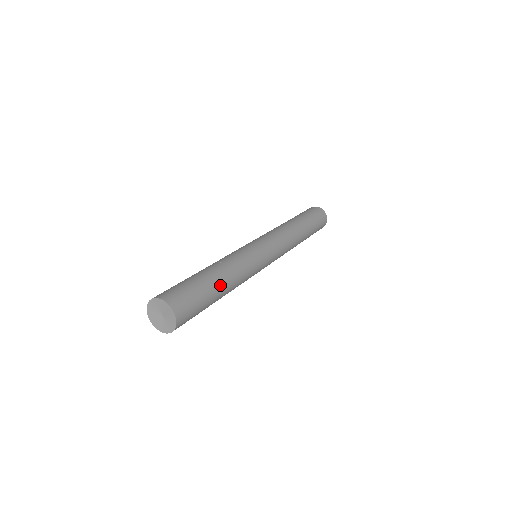
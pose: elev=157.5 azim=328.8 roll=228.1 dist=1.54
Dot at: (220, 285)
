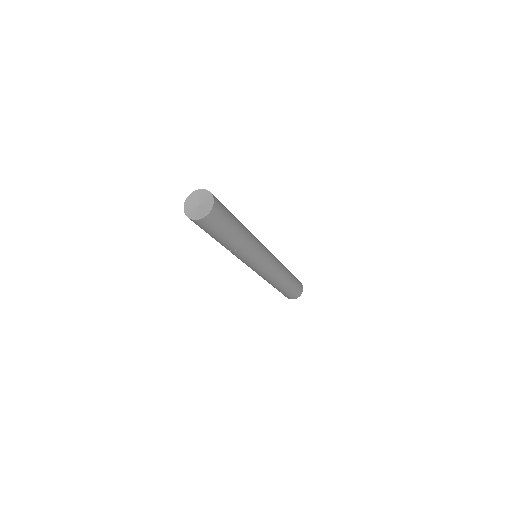
Dot at: occluded
